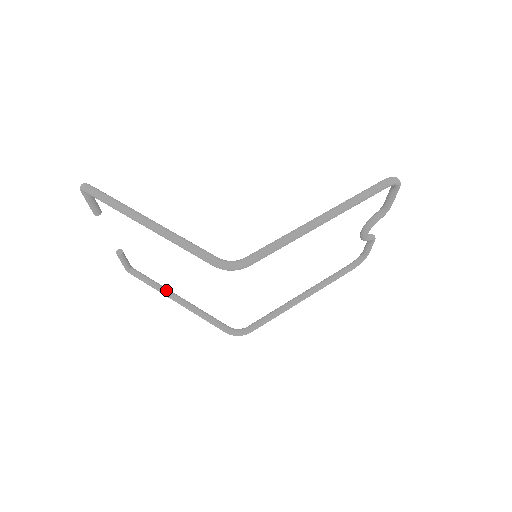
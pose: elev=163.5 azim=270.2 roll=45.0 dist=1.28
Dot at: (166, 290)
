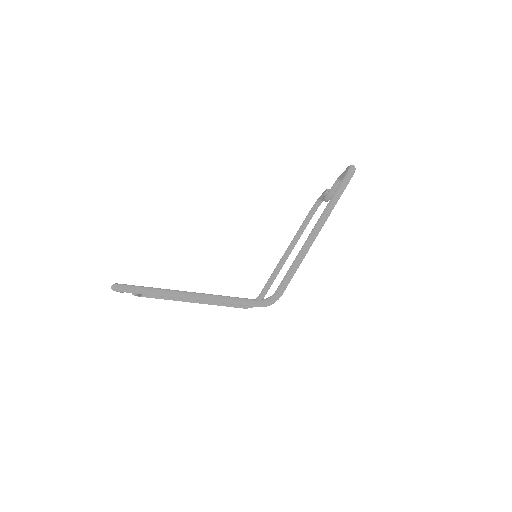
Dot at: occluded
